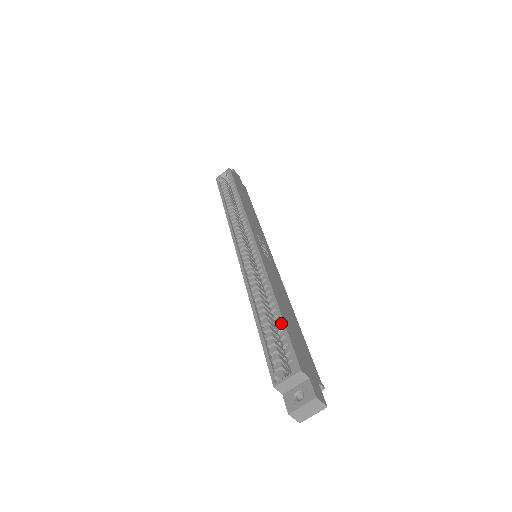
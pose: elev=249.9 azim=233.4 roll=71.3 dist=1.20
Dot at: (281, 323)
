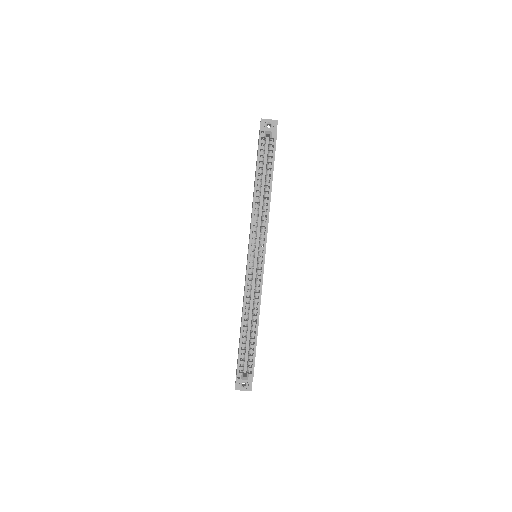
Dot at: (255, 347)
